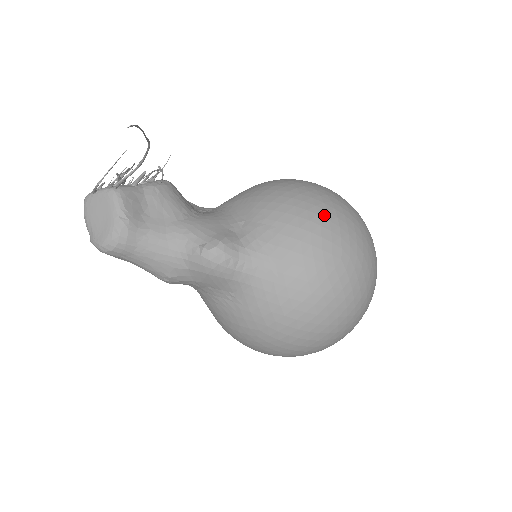
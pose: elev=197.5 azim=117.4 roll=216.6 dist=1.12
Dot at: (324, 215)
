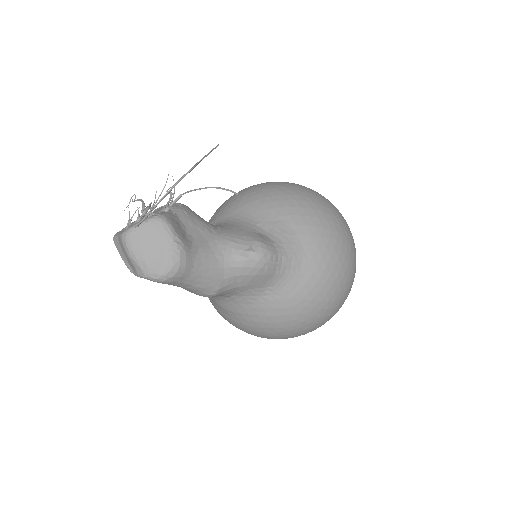
Dot at: (318, 203)
